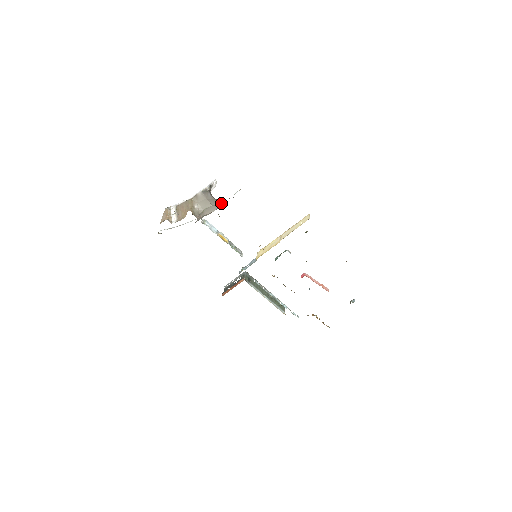
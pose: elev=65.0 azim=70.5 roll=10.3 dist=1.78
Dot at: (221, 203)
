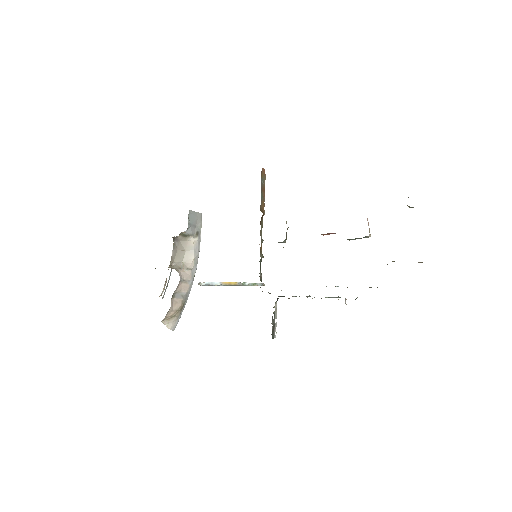
Dot at: (191, 241)
